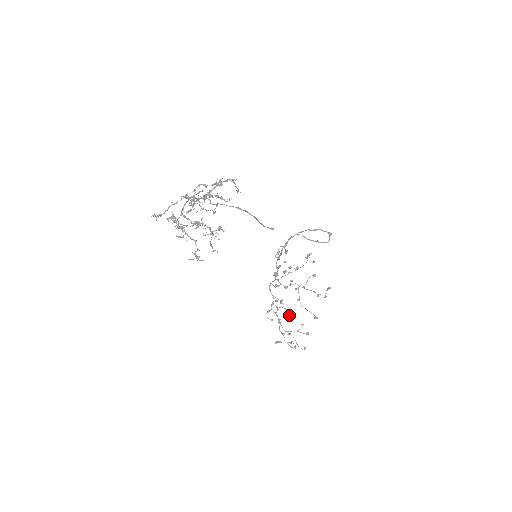
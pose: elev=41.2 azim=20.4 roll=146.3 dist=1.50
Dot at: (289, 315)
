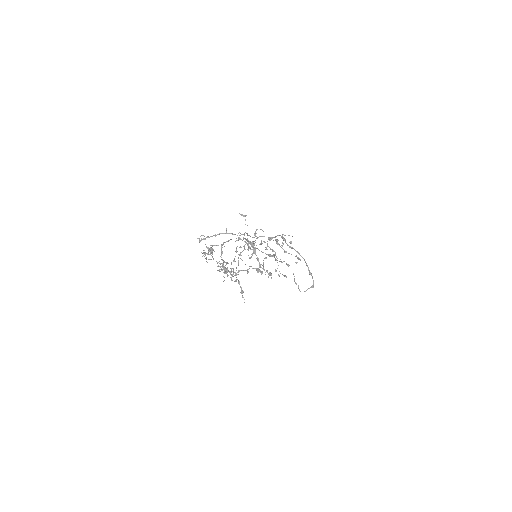
Dot at: (250, 258)
